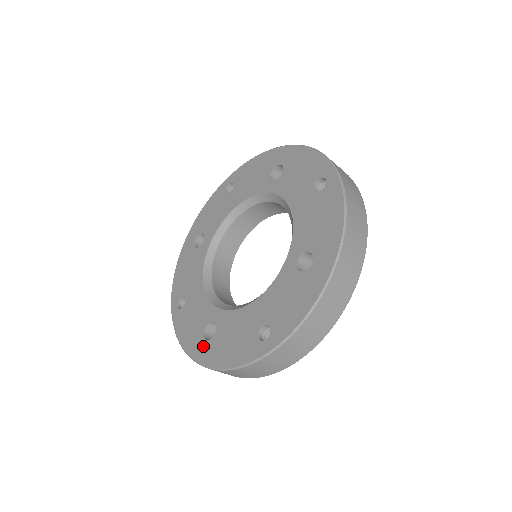
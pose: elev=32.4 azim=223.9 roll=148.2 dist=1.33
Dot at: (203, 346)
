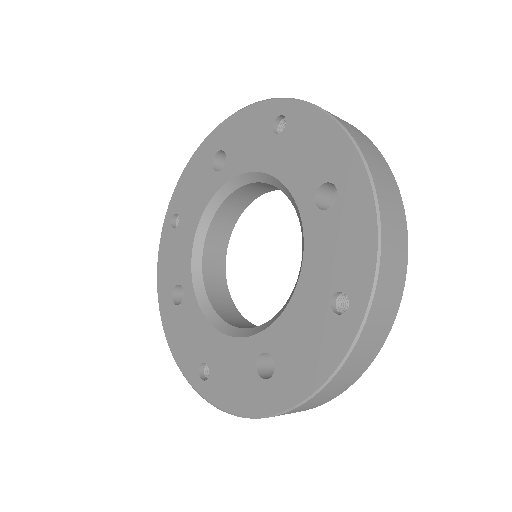
Dot at: (168, 301)
